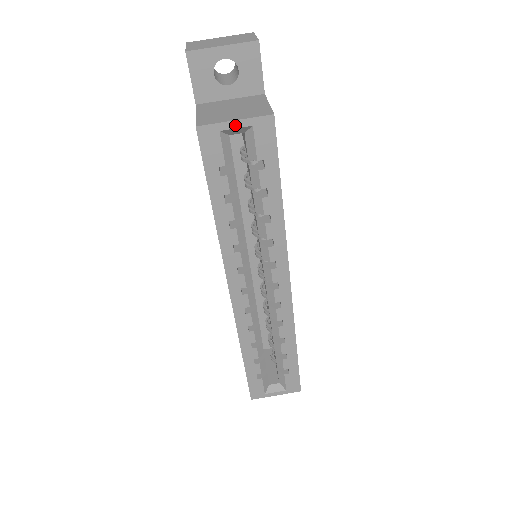
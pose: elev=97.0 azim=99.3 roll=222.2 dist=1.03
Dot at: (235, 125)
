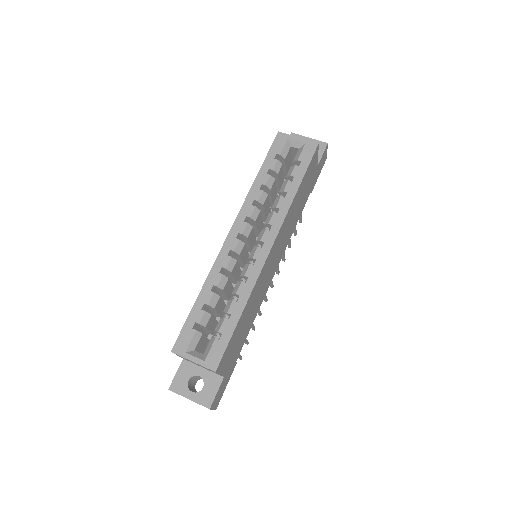
Dot at: (297, 139)
